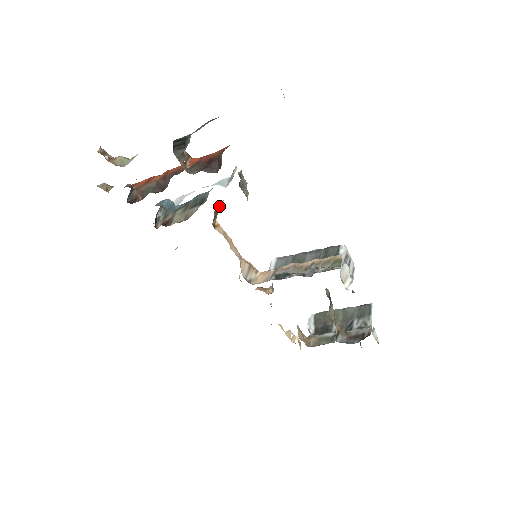
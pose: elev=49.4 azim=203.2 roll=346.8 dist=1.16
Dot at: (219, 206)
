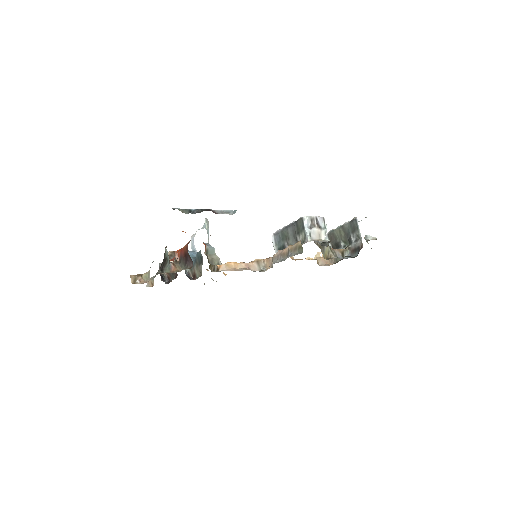
Dot at: occluded
